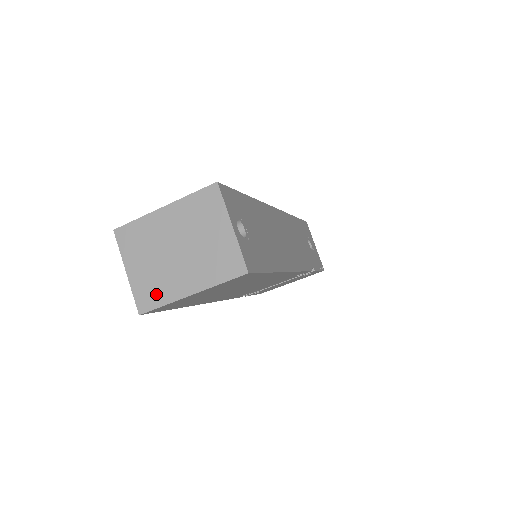
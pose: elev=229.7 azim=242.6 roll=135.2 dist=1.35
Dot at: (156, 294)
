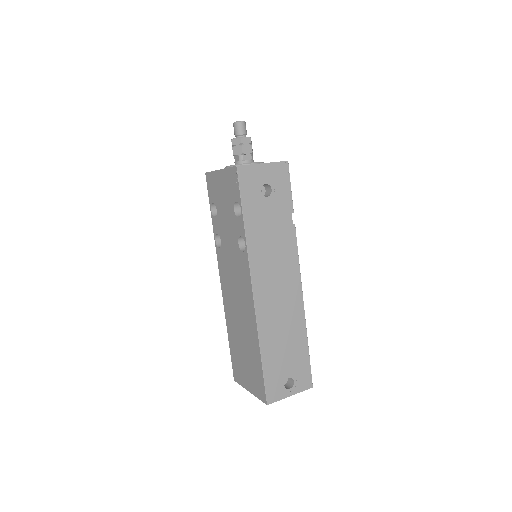
Dot at: occluded
